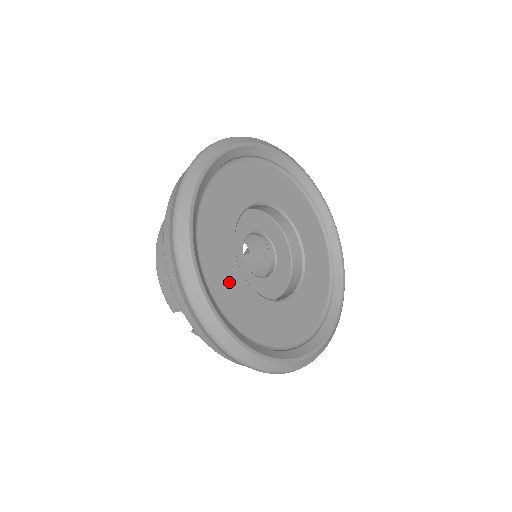
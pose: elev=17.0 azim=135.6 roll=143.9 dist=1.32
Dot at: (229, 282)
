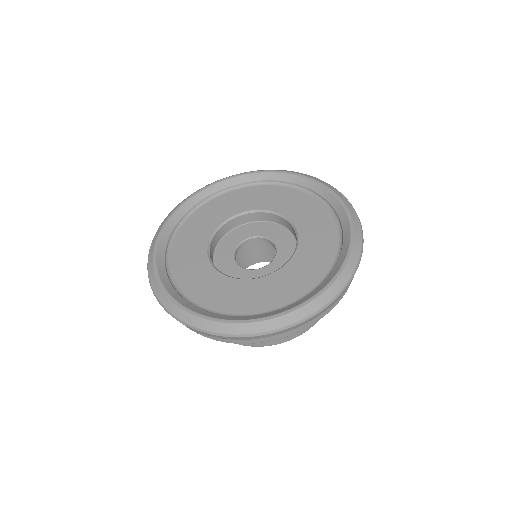
Dot at: (196, 273)
